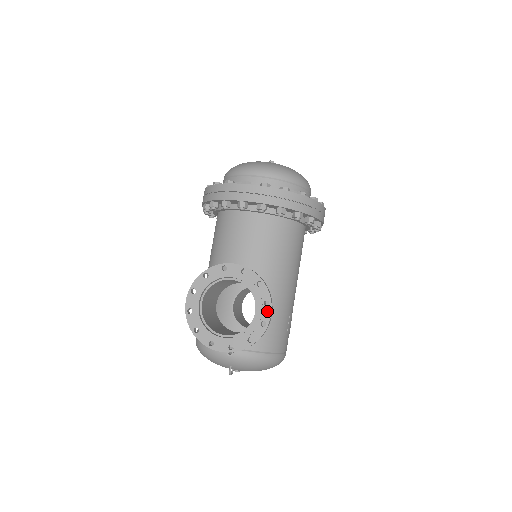
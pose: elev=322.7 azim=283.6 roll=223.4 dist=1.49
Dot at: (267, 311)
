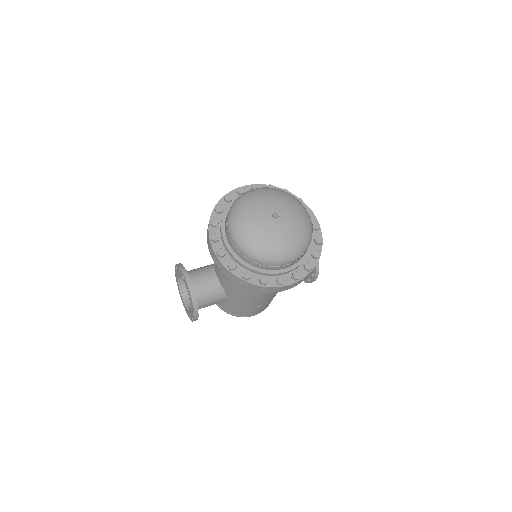
Dot at: (193, 317)
